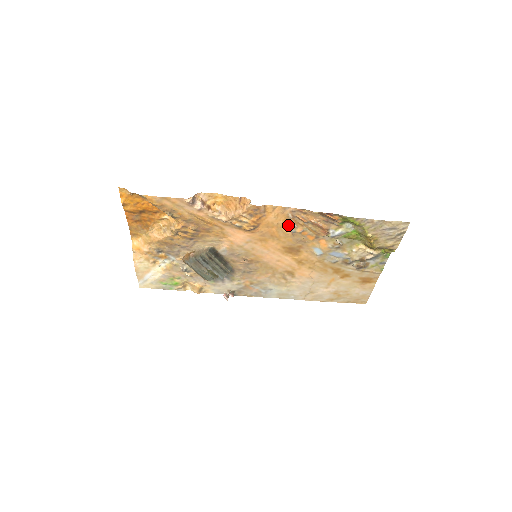
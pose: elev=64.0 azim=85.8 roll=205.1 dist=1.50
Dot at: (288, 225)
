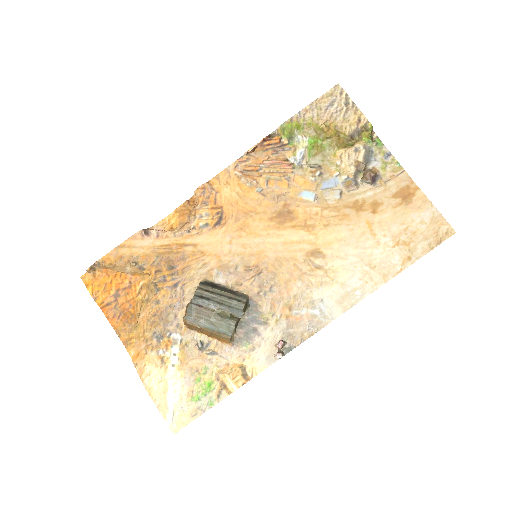
Dot at: (248, 188)
